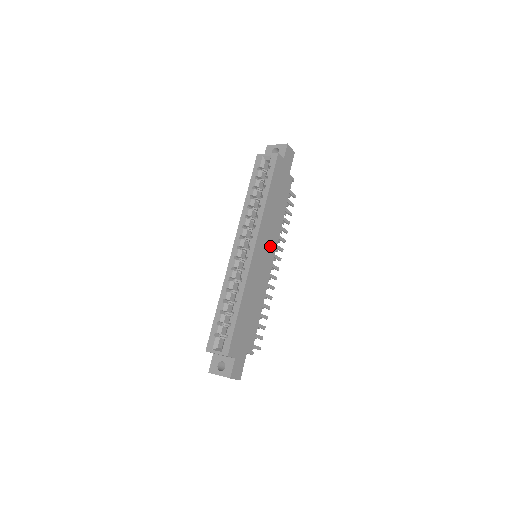
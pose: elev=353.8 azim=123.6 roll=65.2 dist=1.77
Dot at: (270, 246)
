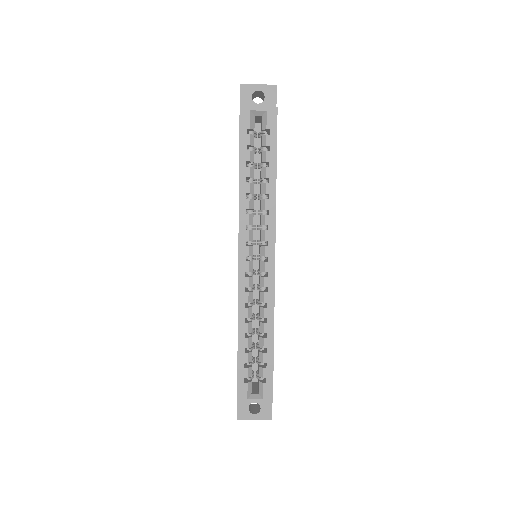
Dot at: occluded
